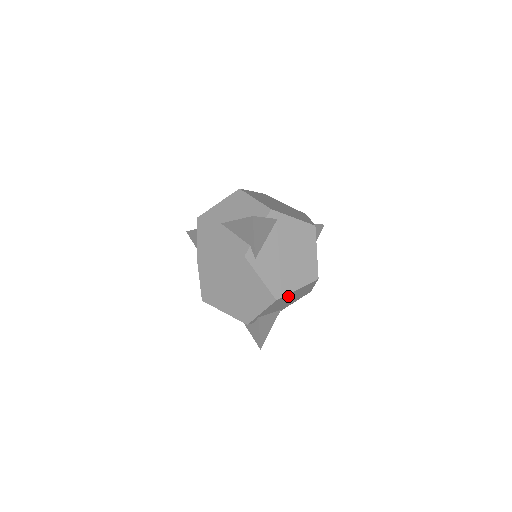
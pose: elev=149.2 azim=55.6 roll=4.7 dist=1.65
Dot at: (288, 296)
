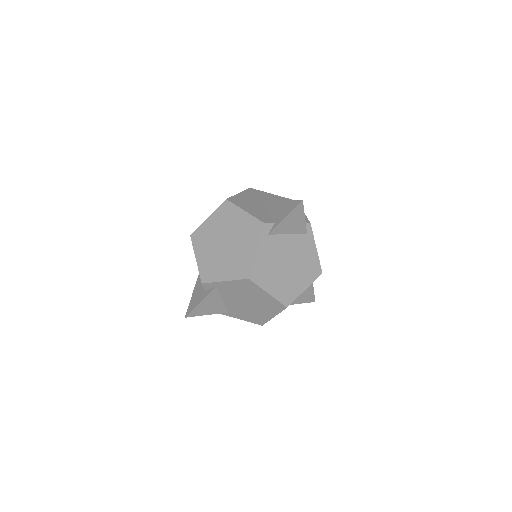
Dot at: (255, 292)
